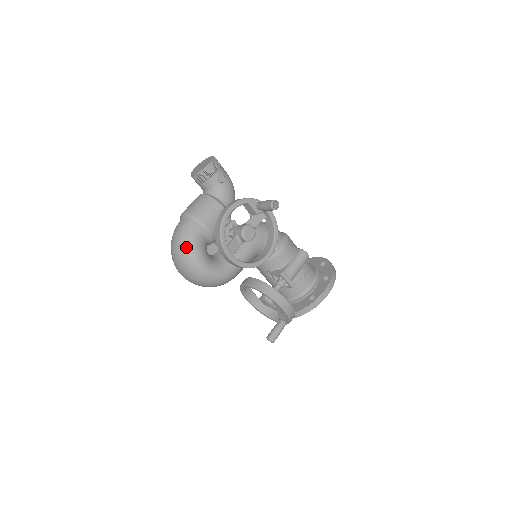
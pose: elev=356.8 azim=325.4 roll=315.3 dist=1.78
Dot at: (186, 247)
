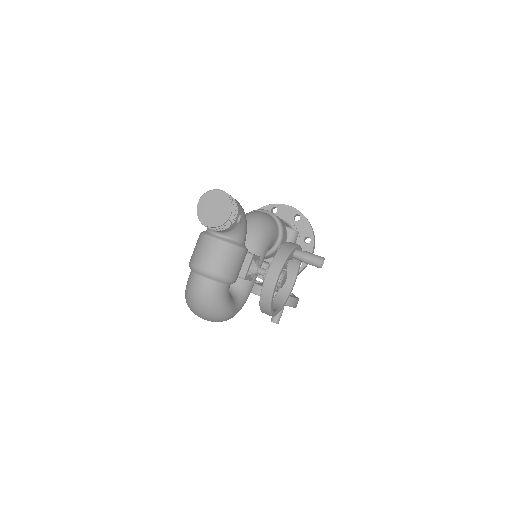
Dot at: (217, 308)
